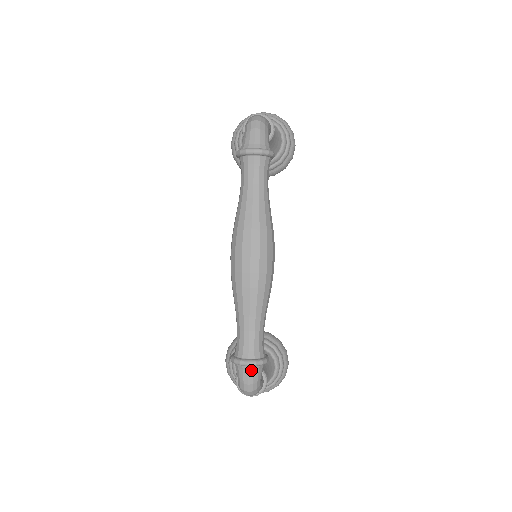
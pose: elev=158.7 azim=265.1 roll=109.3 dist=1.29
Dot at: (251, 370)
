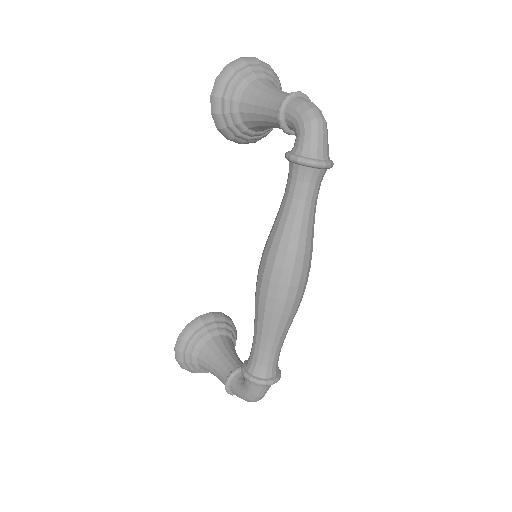
Dot at: (270, 386)
